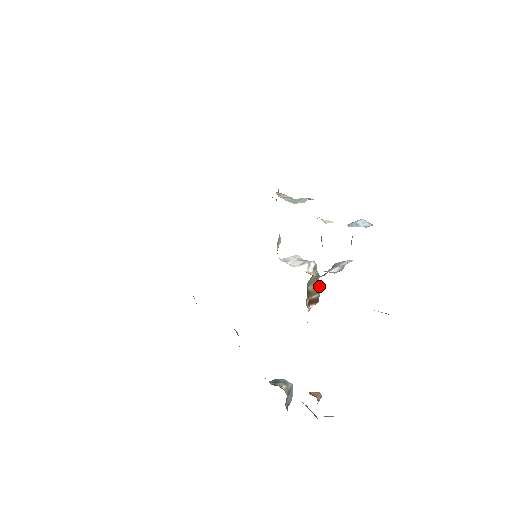
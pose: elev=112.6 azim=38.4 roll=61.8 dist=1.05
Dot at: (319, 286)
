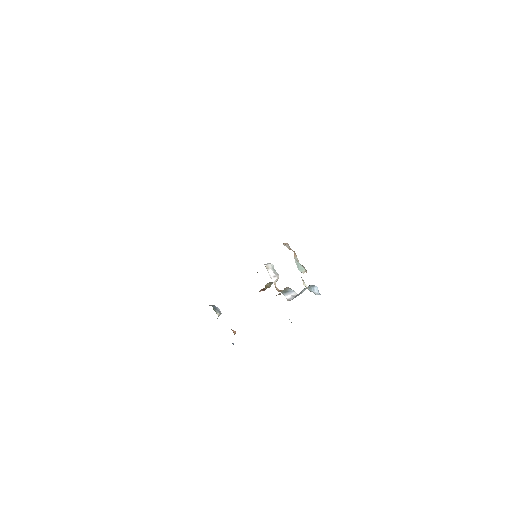
Dot at: occluded
